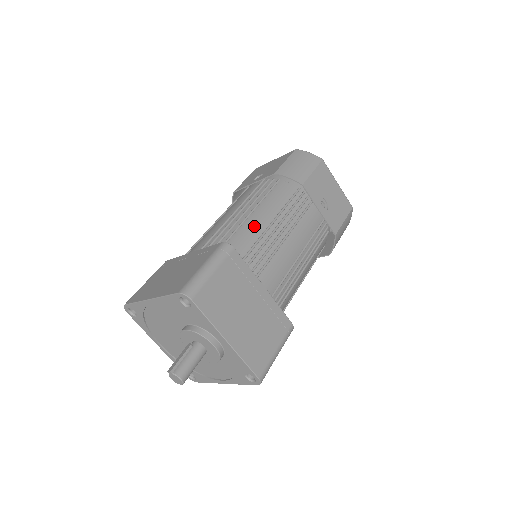
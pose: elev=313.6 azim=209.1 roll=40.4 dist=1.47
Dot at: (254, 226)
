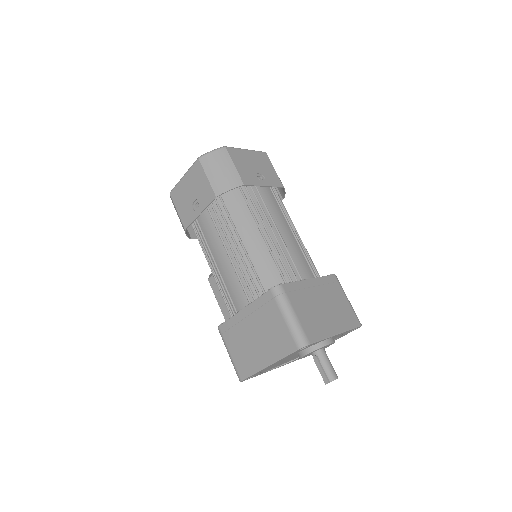
Dot at: (258, 250)
